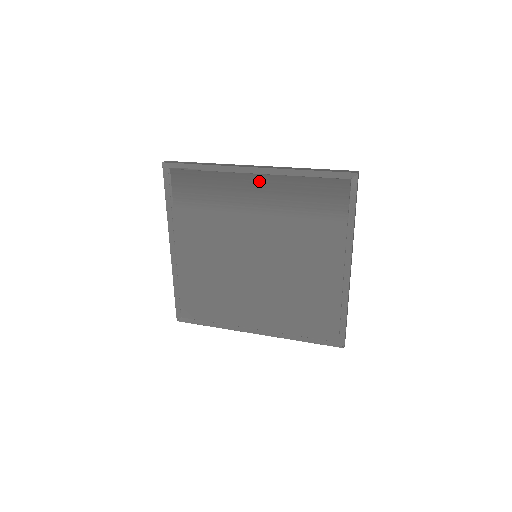
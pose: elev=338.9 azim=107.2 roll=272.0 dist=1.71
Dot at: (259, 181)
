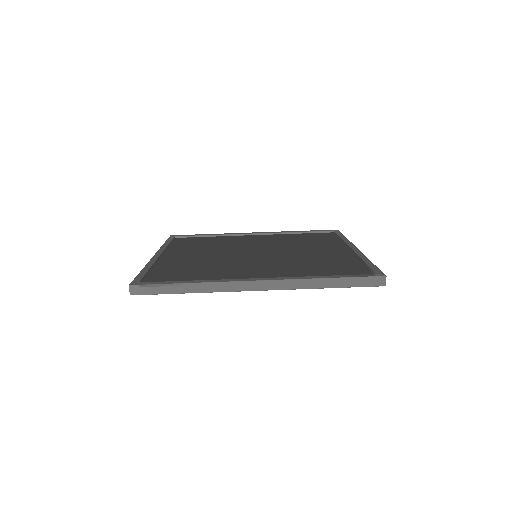
Dot at: occluded
